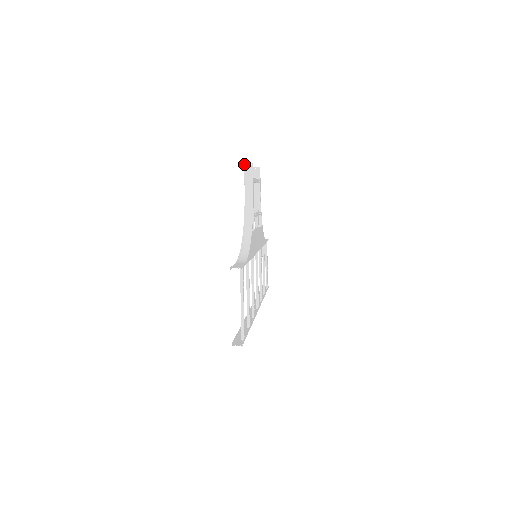
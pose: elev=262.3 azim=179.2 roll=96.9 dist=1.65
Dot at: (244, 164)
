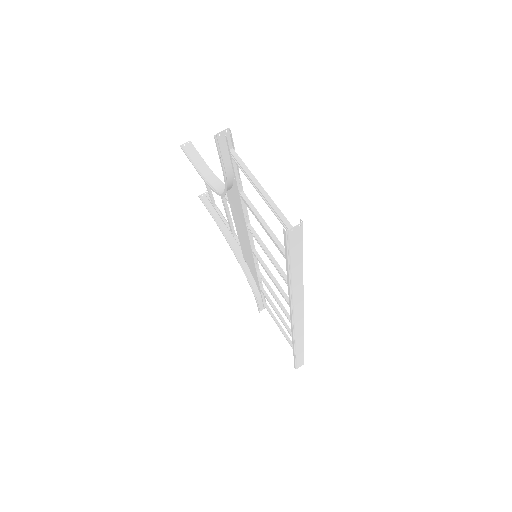
Dot at: (180, 146)
